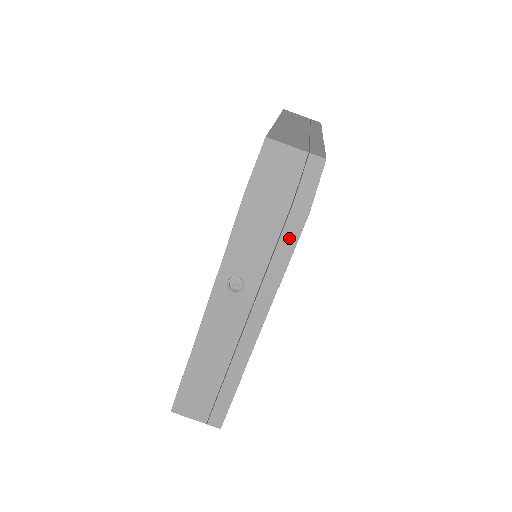
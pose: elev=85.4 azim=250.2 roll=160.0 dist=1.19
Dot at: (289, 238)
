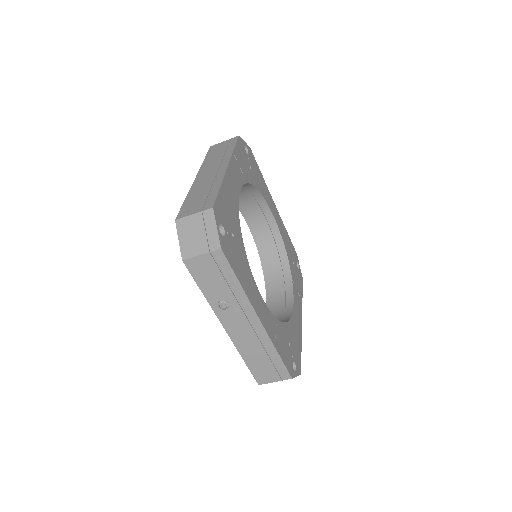
Dot at: (224, 266)
